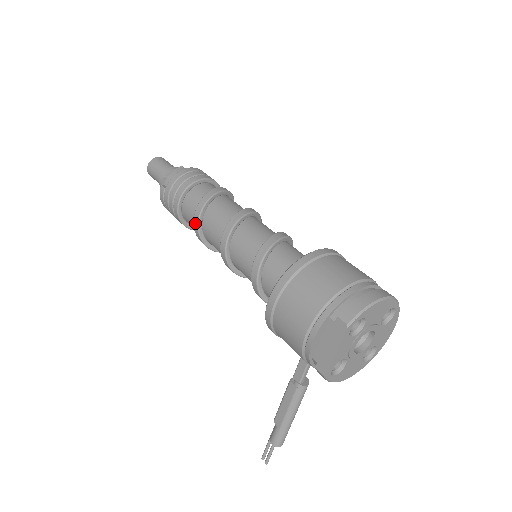
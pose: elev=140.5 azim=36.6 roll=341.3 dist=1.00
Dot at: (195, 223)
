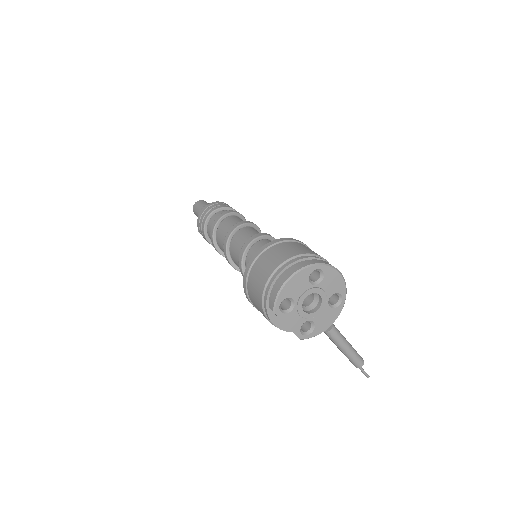
Dot at: occluded
